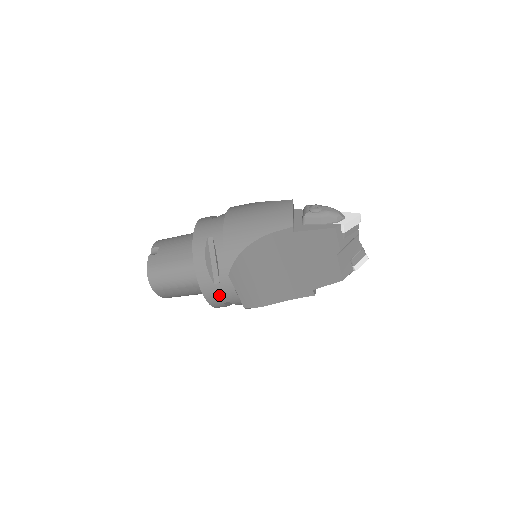
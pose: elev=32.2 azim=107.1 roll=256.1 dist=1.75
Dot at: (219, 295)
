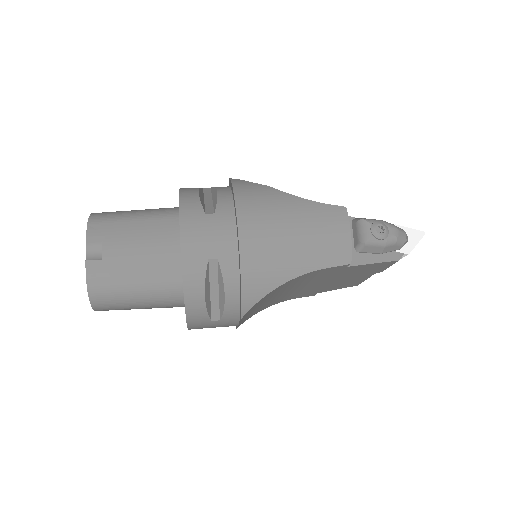
Dot at: (211, 327)
